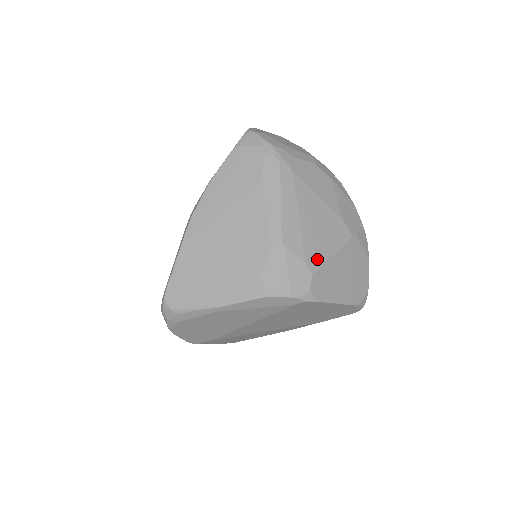
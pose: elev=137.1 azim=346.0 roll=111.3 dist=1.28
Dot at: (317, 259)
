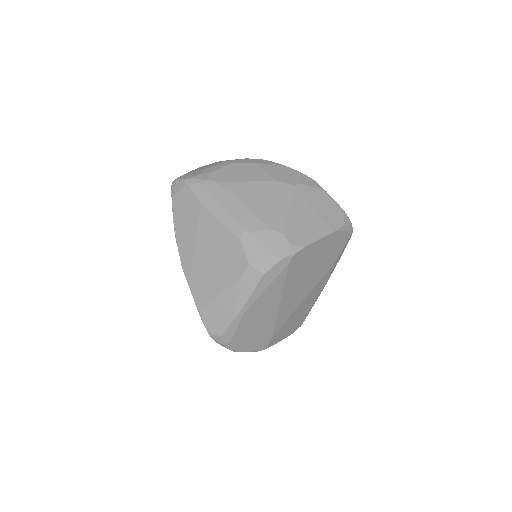
Dot at: (279, 221)
